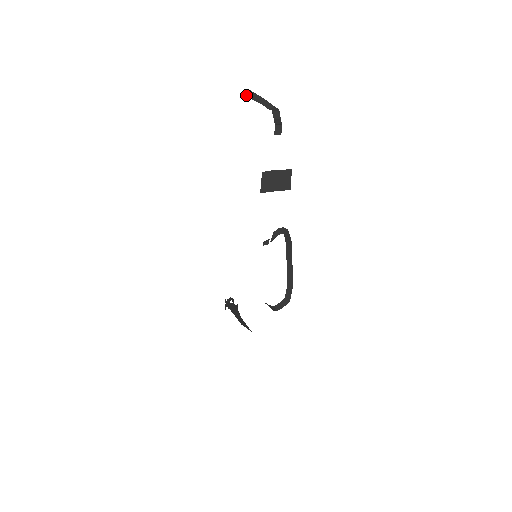
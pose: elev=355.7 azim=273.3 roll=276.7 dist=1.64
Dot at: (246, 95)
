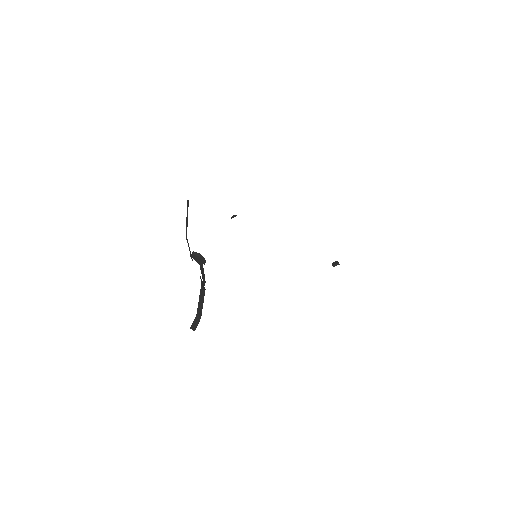
Dot at: occluded
